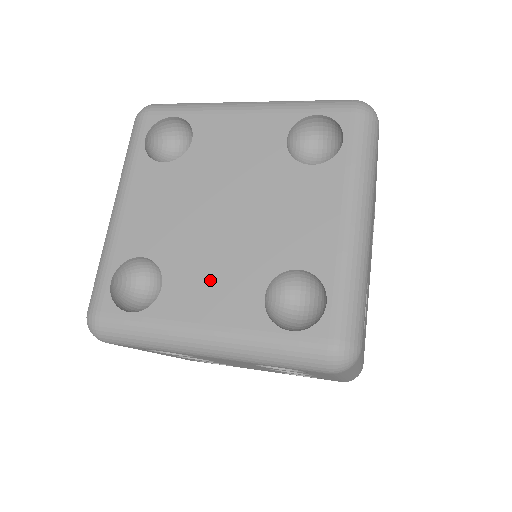
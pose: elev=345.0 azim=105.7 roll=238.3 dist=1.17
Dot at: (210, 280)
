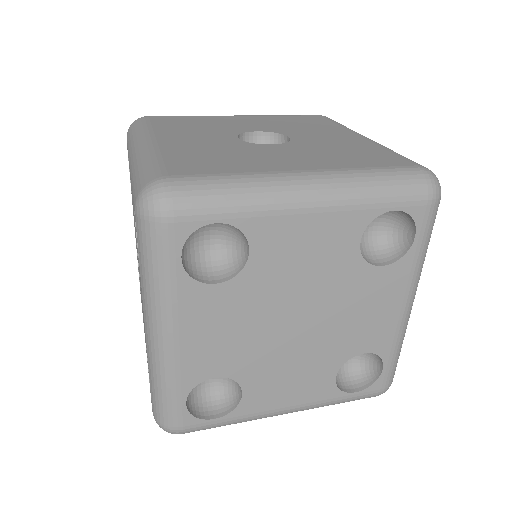
Dot at: (288, 378)
